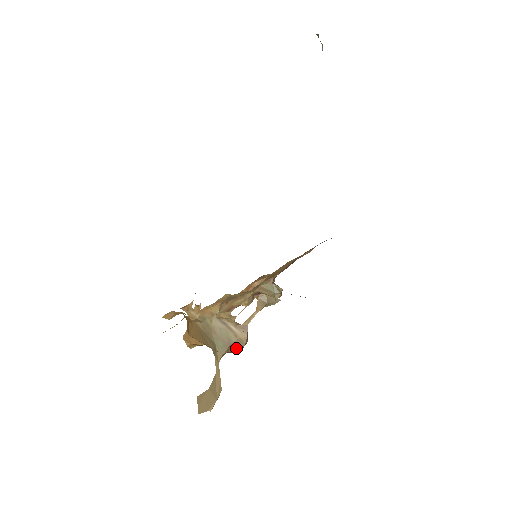
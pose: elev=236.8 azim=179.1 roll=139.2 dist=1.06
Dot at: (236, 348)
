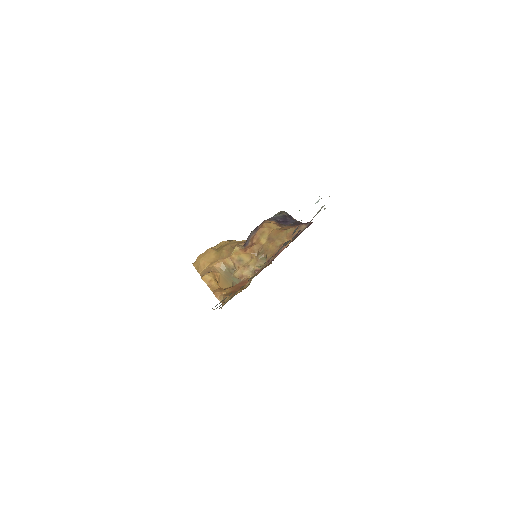
Dot at: occluded
